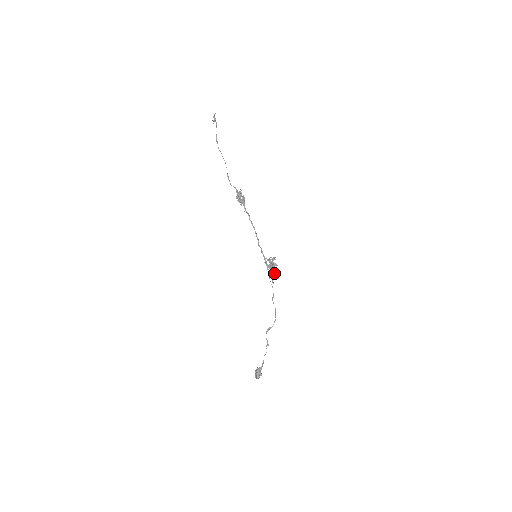
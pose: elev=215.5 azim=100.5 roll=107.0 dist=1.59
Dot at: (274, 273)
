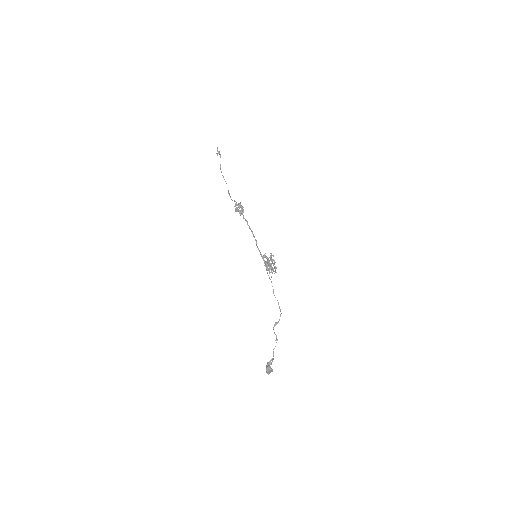
Dot at: (273, 268)
